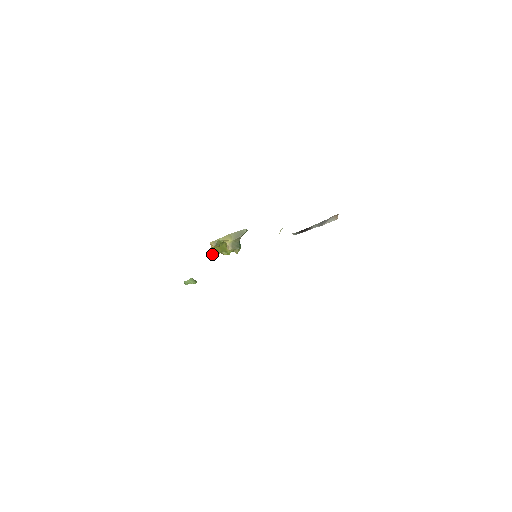
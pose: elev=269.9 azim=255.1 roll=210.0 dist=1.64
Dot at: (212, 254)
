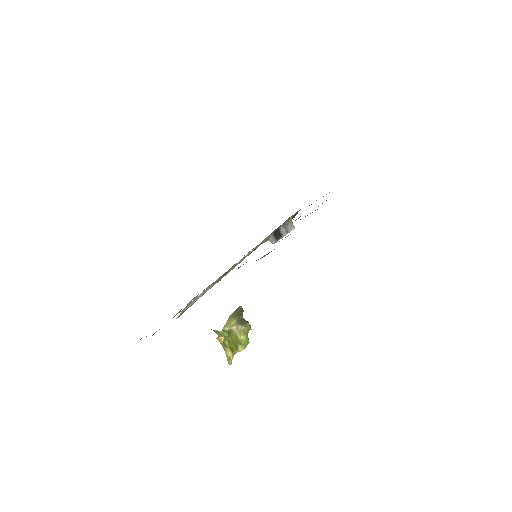
Dot at: (229, 358)
